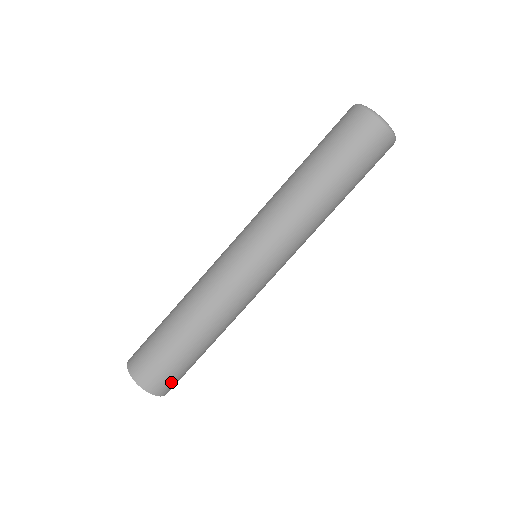
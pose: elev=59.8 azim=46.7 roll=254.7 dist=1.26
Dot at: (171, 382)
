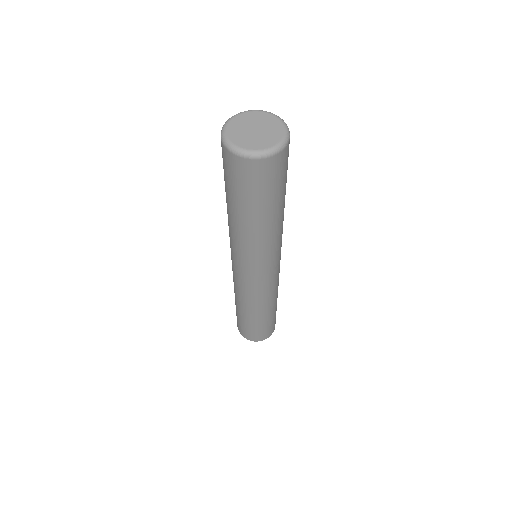
Dot at: (267, 332)
